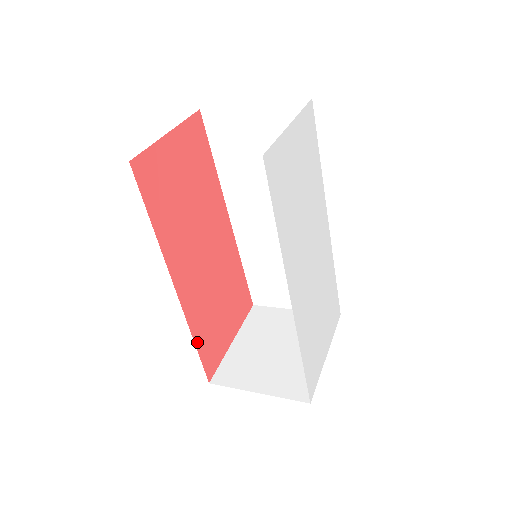
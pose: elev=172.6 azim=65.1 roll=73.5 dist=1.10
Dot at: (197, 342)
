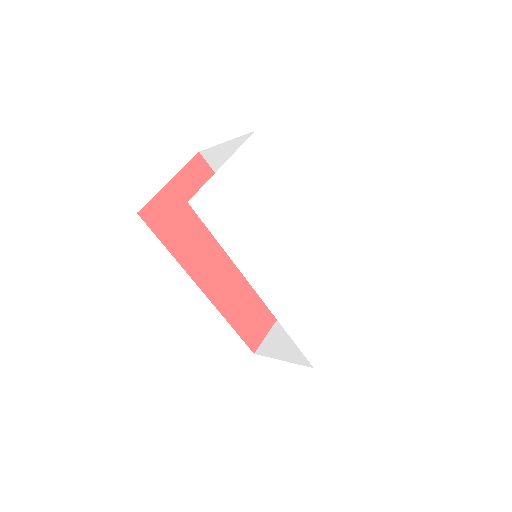
Dot at: (233, 324)
